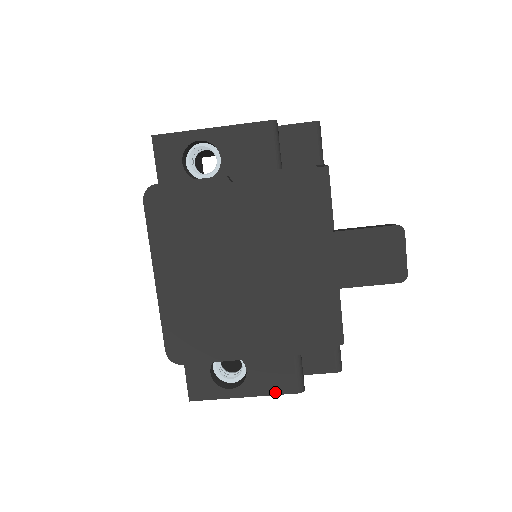
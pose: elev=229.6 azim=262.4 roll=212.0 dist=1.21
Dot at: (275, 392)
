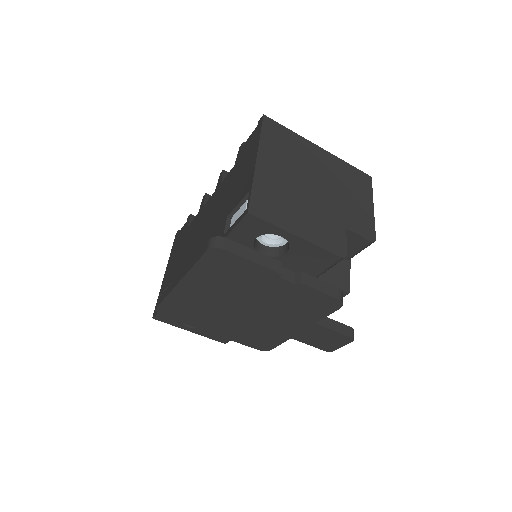
Dot at: (211, 338)
